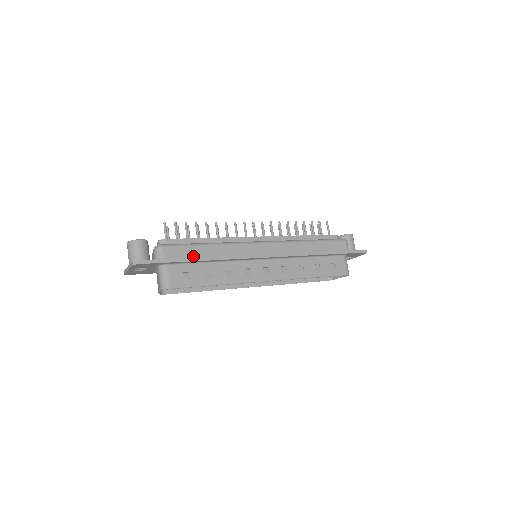
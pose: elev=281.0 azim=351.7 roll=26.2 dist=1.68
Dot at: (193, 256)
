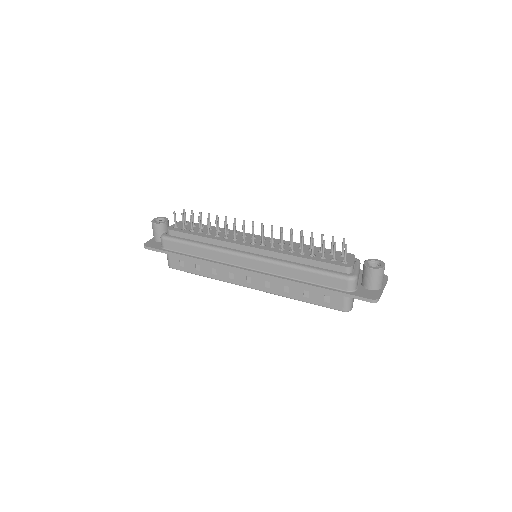
Dot at: (184, 252)
